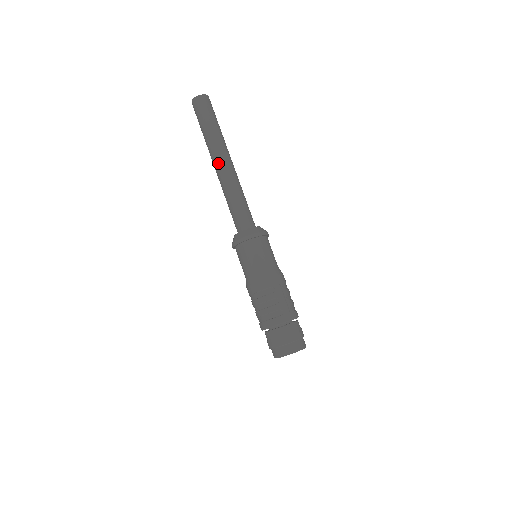
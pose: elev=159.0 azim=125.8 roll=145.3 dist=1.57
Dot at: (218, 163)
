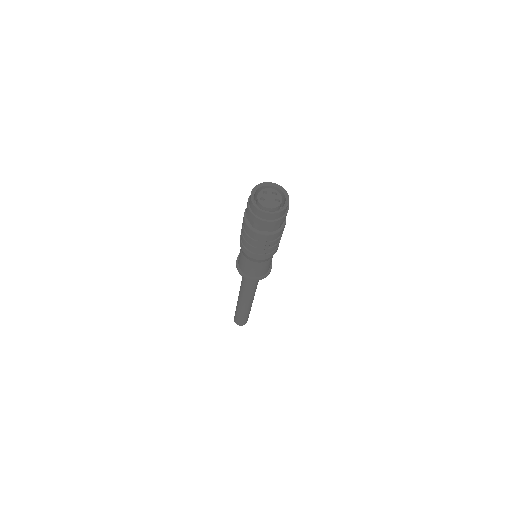
Dot at: occluded
